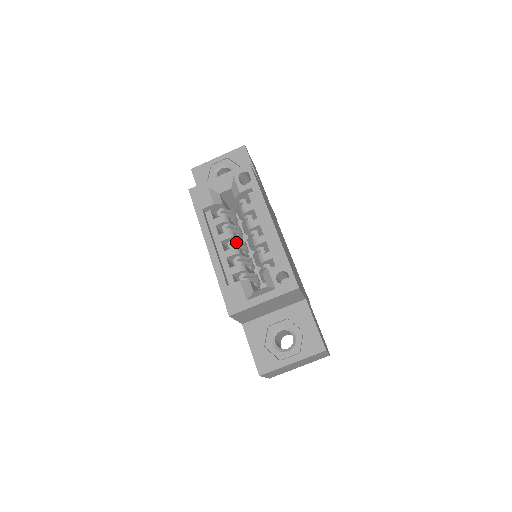
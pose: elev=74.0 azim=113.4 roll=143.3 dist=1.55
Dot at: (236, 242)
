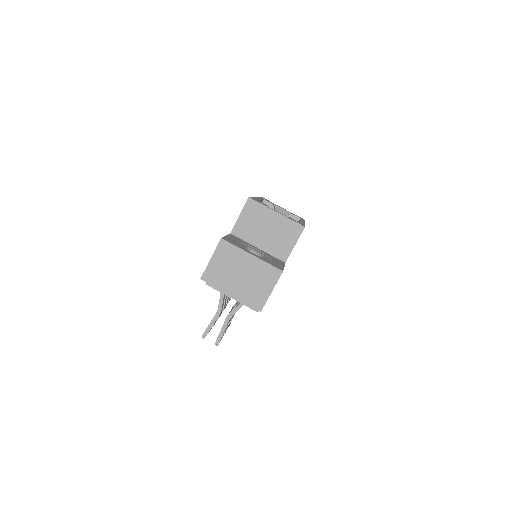
Dot at: occluded
